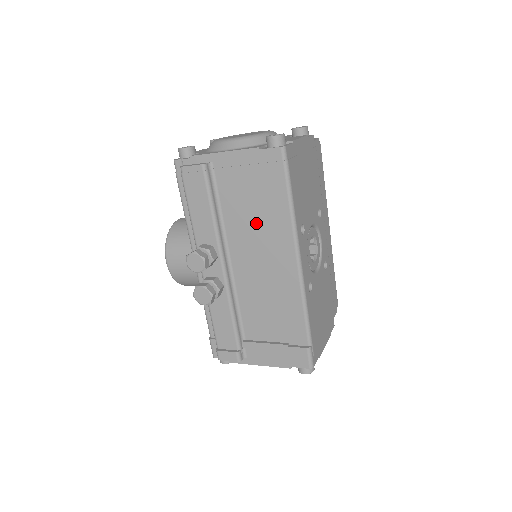
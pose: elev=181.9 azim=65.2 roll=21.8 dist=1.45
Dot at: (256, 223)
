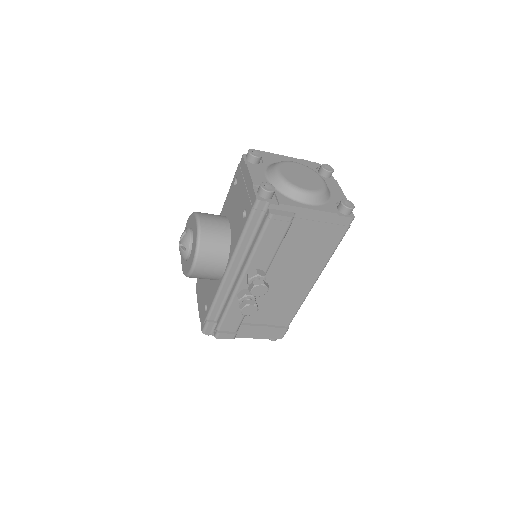
Dot at: (302, 257)
